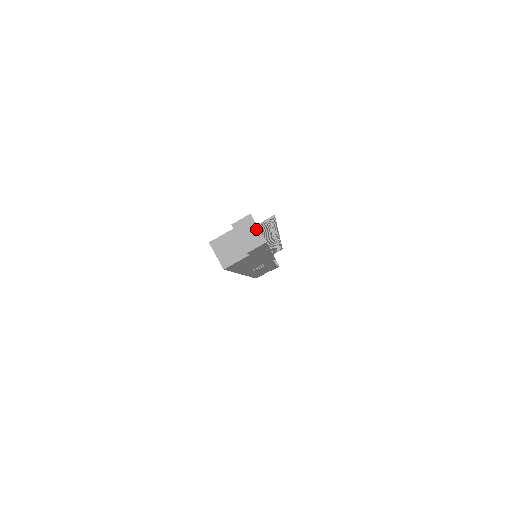
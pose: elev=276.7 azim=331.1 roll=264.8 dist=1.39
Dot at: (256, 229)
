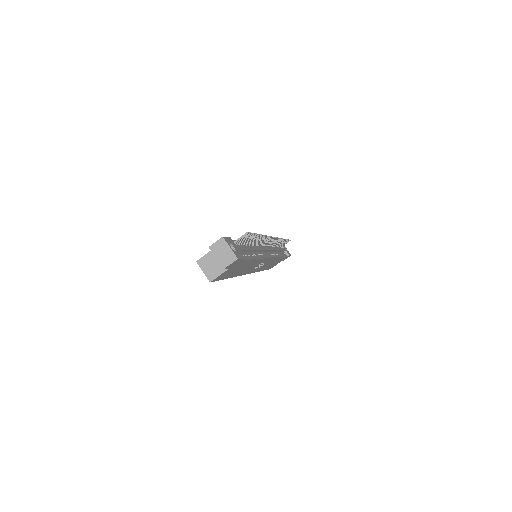
Dot at: (228, 249)
